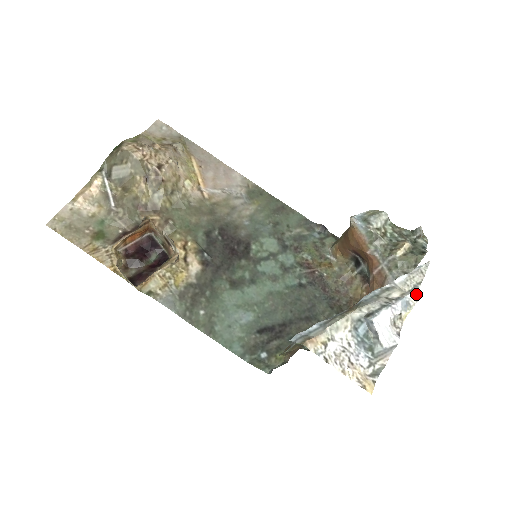
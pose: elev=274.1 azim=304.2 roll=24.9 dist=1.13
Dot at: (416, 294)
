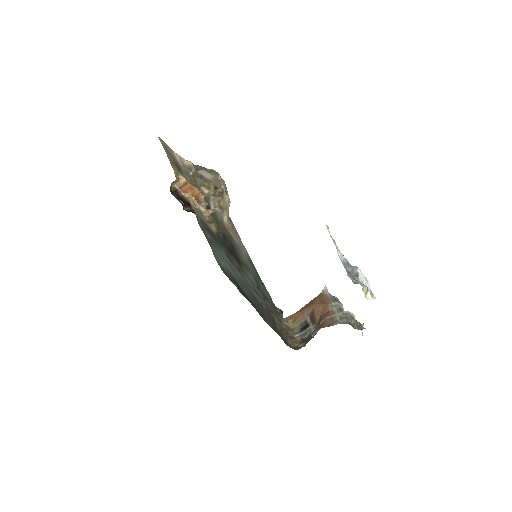
Dot at: occluded
